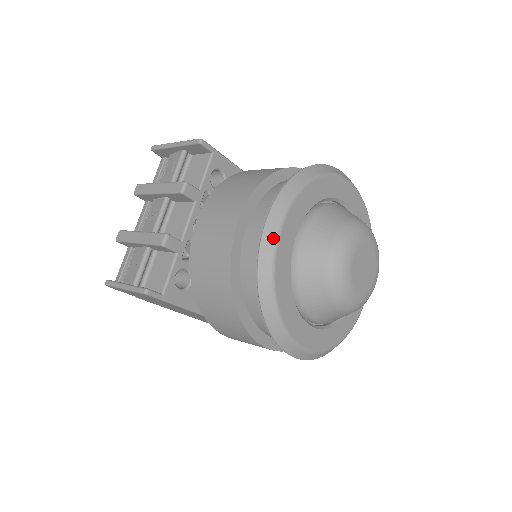
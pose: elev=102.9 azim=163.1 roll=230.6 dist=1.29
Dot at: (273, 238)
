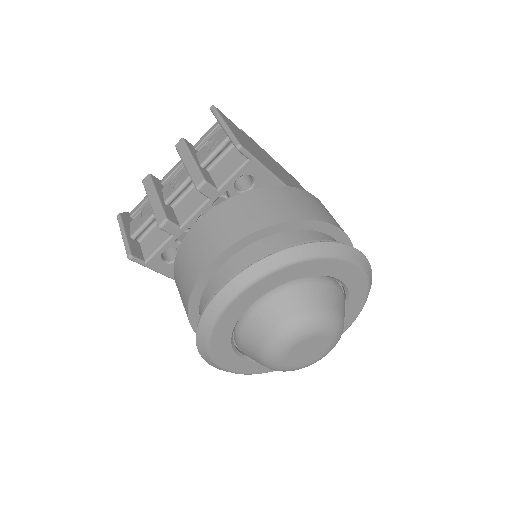
Dot at: (227, 299)
